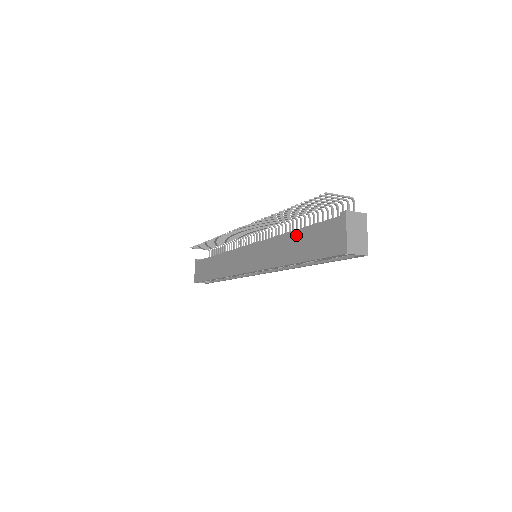
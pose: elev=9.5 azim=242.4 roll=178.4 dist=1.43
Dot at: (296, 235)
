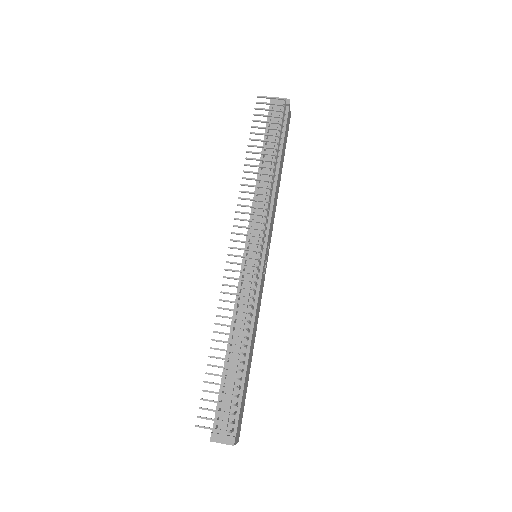
Dot at: (226, 357)
